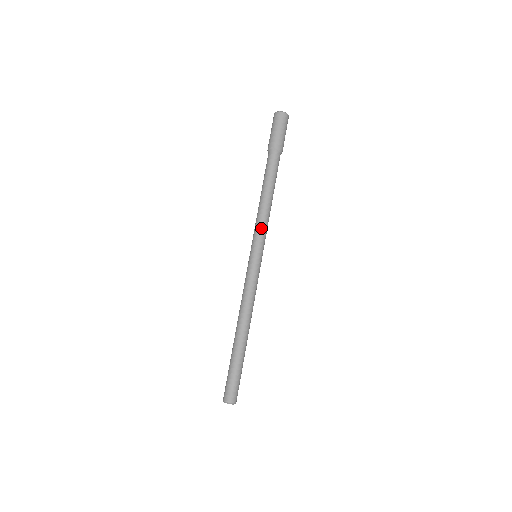
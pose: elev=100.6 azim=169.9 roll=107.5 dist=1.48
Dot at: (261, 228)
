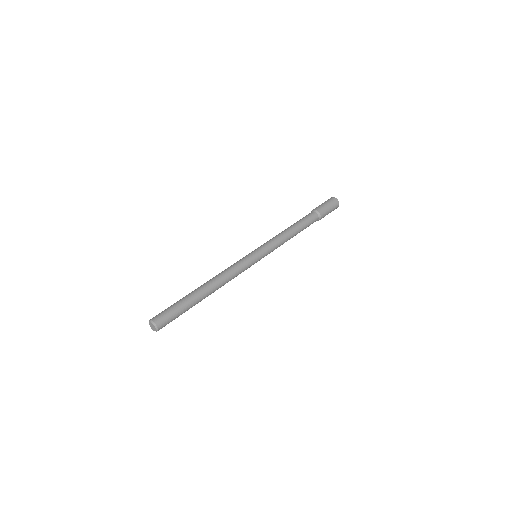
Dot at: (275, 243)
